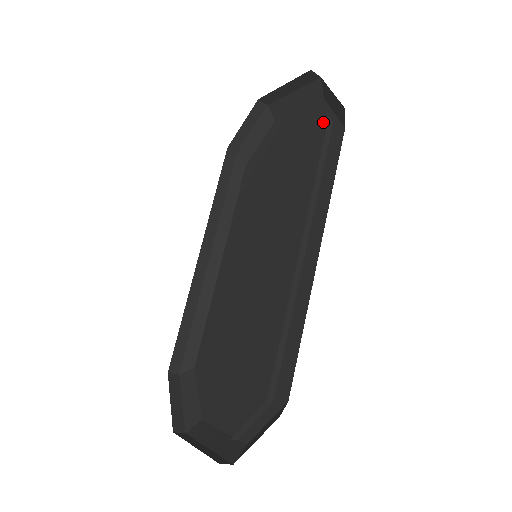
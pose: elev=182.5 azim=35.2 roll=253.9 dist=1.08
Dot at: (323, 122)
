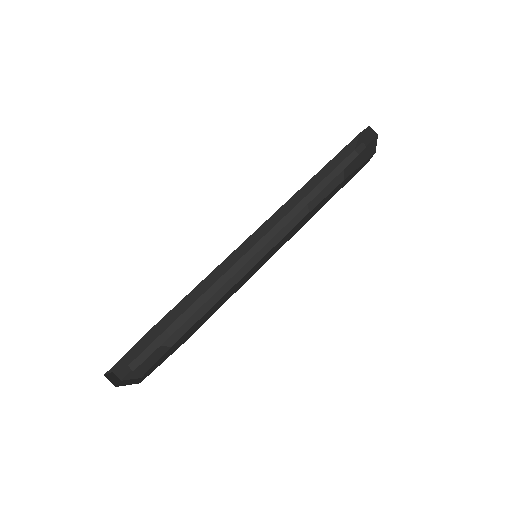
Dot at: occluded
